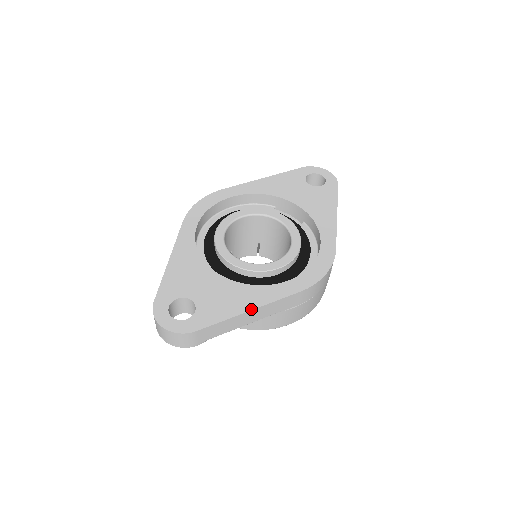
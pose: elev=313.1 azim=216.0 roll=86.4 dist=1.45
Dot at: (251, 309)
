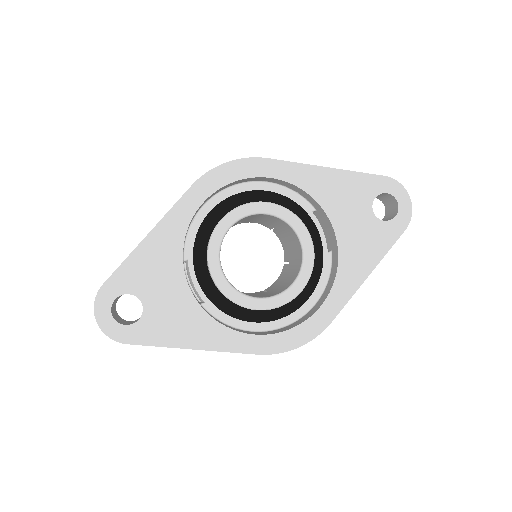
Dot at: (195, 348)
